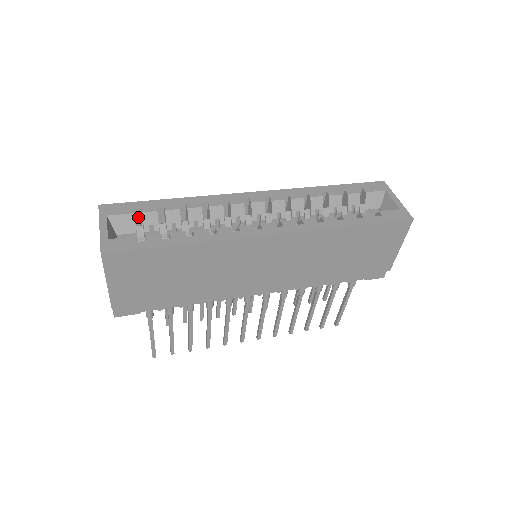
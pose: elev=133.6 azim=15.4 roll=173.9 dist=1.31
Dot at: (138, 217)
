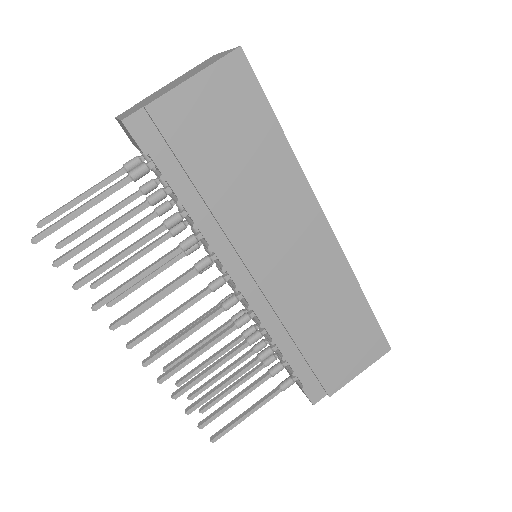
Dot at: occluded
